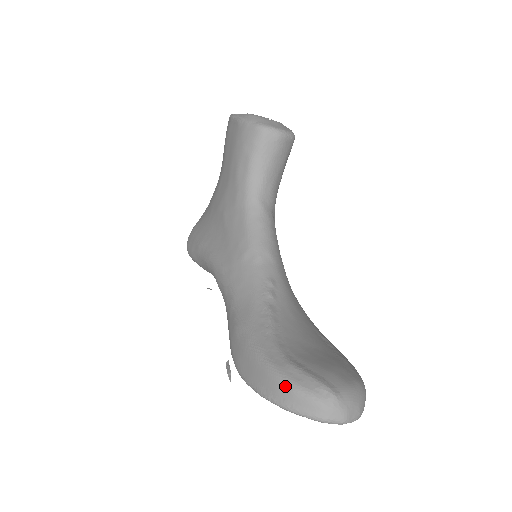
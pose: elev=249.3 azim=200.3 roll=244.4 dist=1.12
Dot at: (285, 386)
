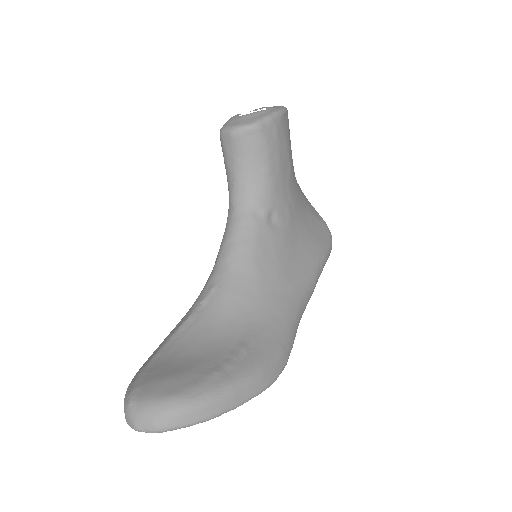
Dot at: occluded
